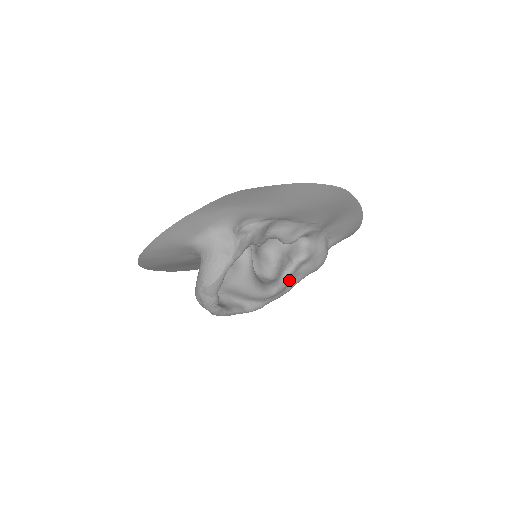
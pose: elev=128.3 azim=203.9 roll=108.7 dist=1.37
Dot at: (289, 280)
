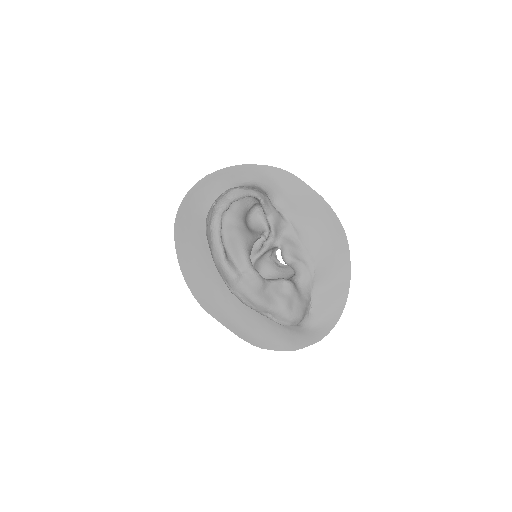
Dot at: (267, 289)
